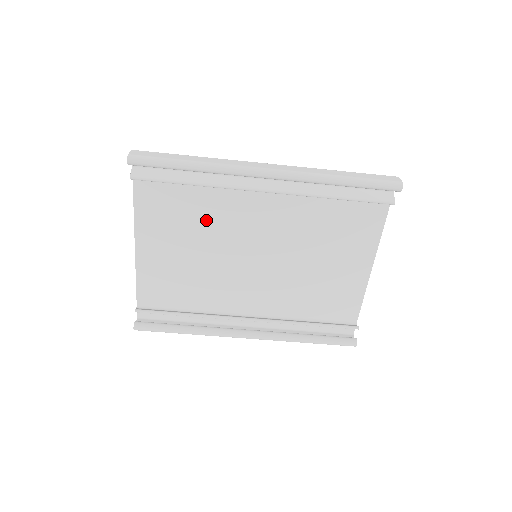
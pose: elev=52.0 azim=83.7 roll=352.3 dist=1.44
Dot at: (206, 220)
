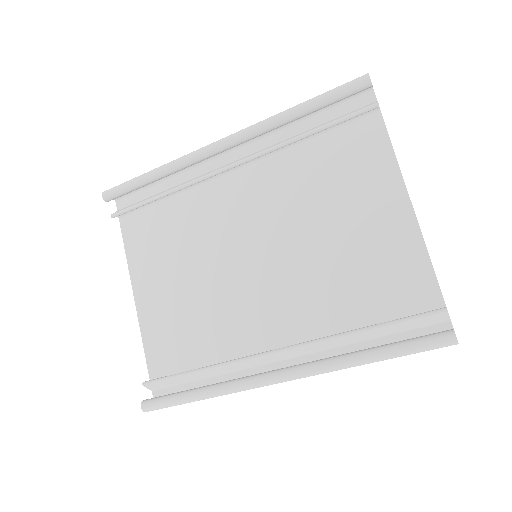
Dot at: (191, 235)
